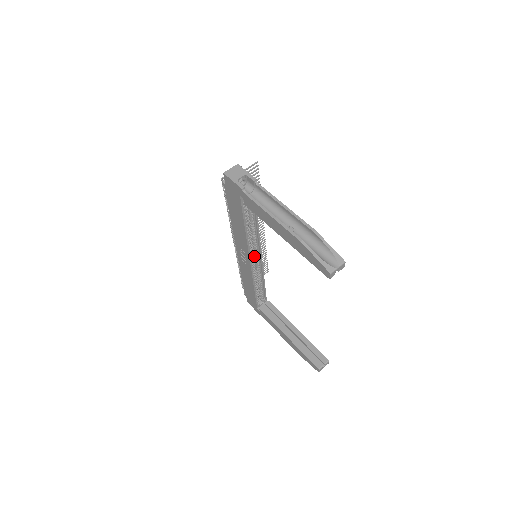
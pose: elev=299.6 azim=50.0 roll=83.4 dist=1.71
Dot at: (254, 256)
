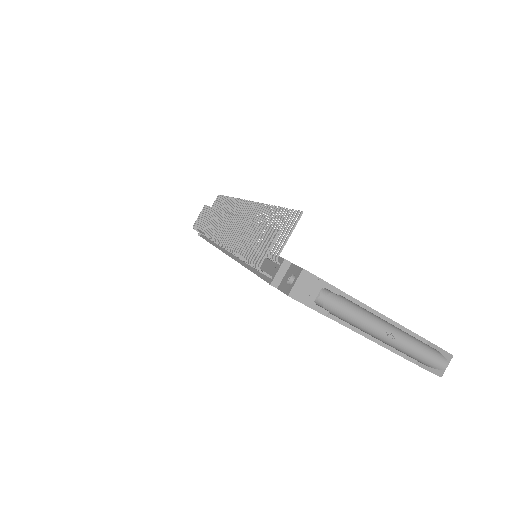
Dot at: occluded
